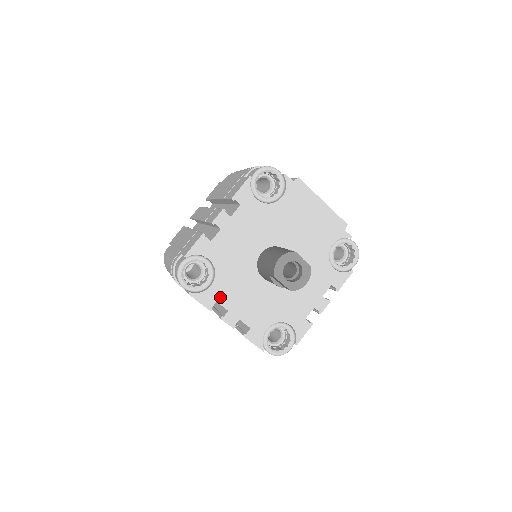
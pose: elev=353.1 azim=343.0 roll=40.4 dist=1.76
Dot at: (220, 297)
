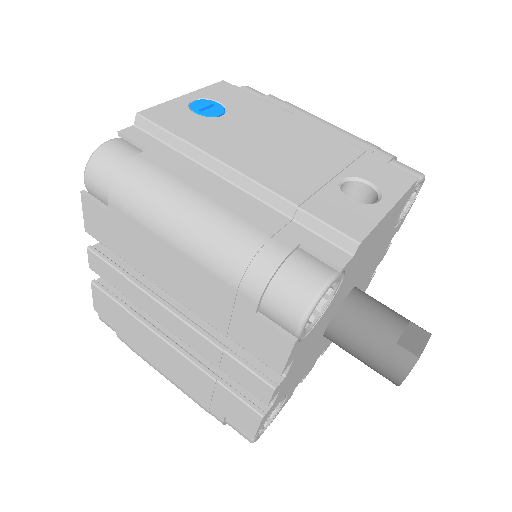
Dot at: (296, 385)
